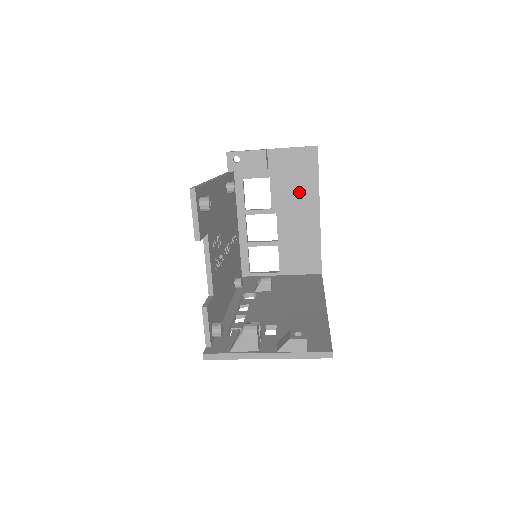
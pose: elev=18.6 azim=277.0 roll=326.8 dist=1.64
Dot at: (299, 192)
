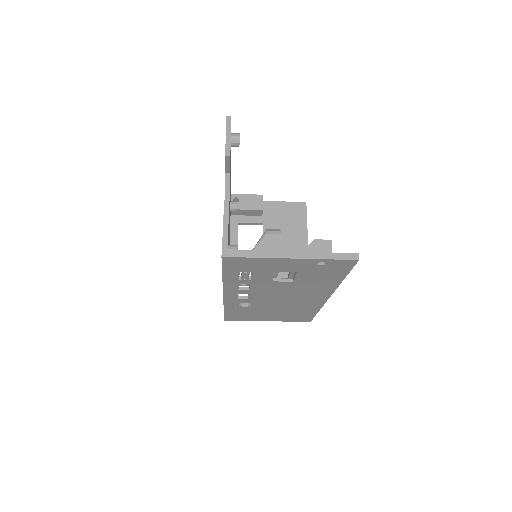
Dot at: (289, 238)
